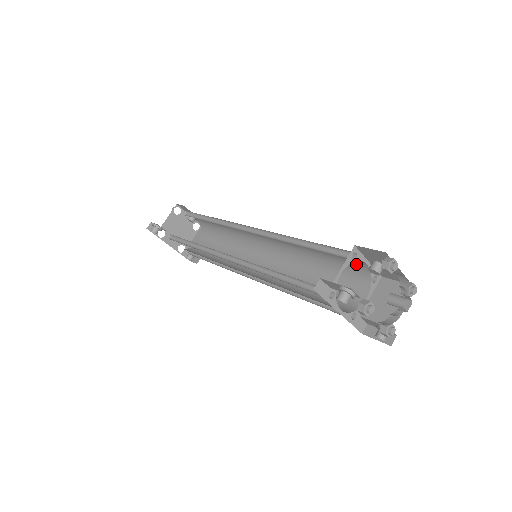
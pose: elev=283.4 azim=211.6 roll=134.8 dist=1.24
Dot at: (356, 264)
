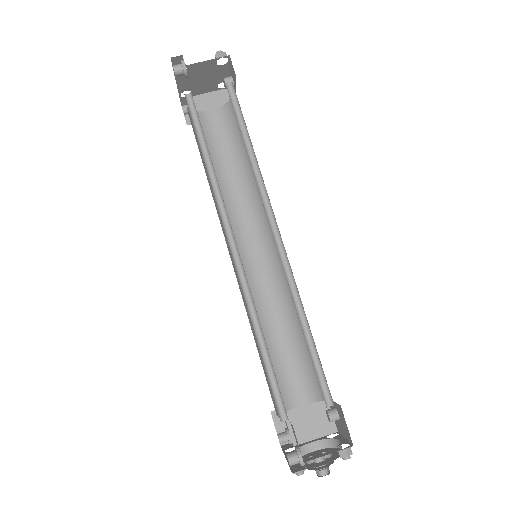
Dot at: occluded
